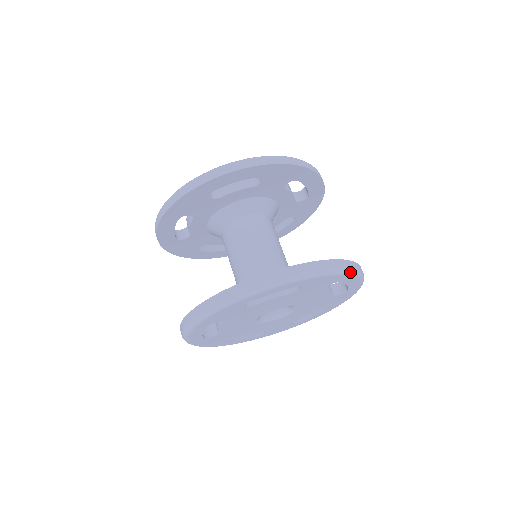
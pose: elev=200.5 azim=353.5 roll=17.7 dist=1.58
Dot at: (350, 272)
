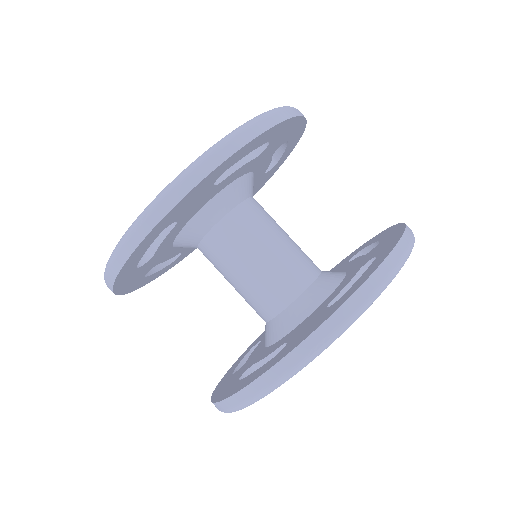
Dot at: occluded
